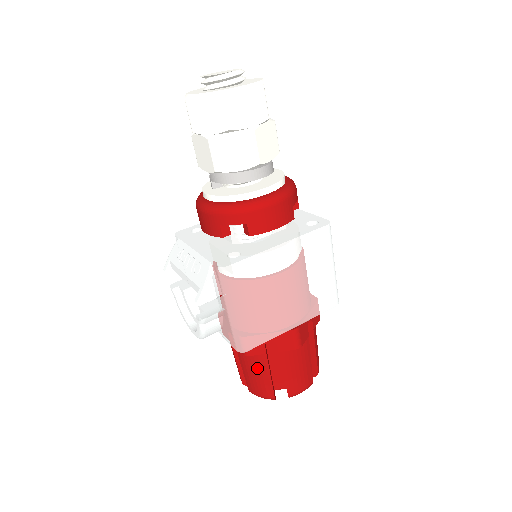
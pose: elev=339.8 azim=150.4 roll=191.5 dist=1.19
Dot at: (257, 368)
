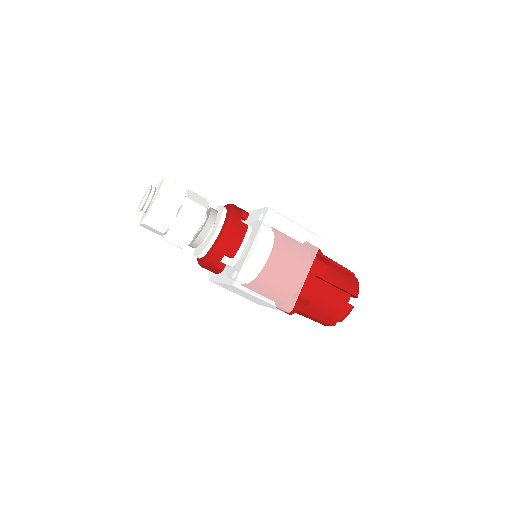
Dot at: occluded
